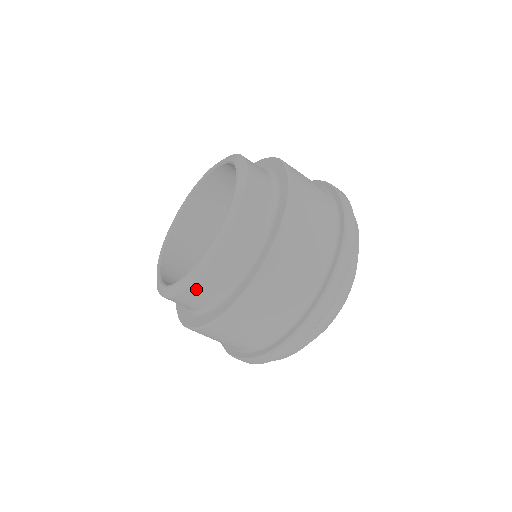
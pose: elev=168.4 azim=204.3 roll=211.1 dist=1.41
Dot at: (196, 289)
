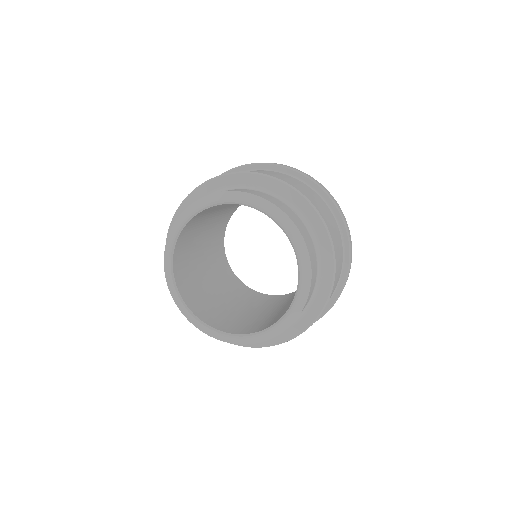
Dot at: occluded
